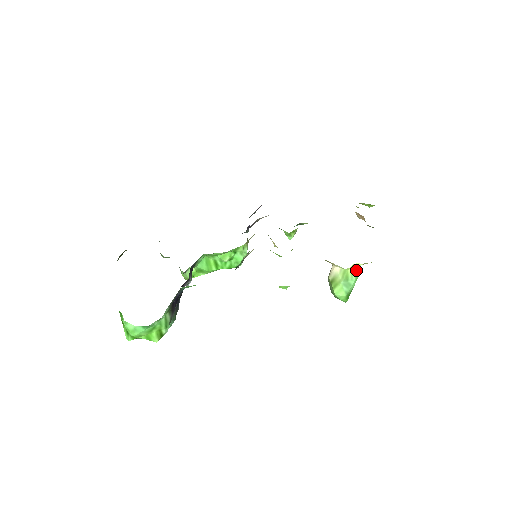
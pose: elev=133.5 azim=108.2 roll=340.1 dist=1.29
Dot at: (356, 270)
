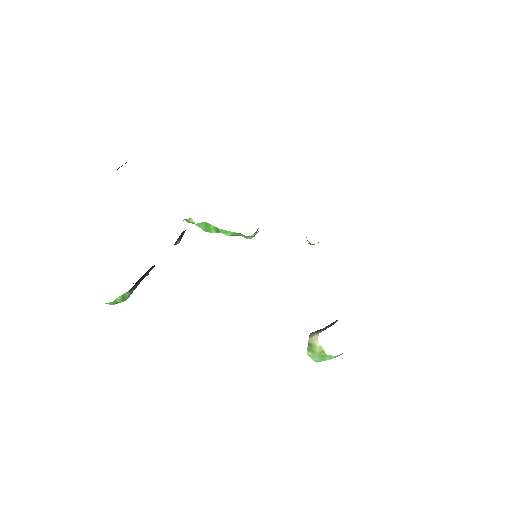
Dot at: (337, 355)
